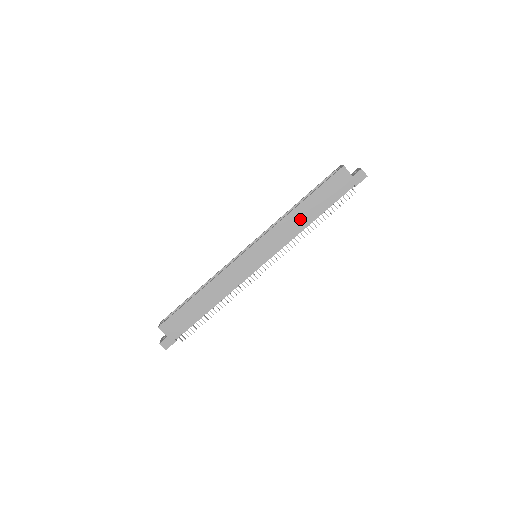
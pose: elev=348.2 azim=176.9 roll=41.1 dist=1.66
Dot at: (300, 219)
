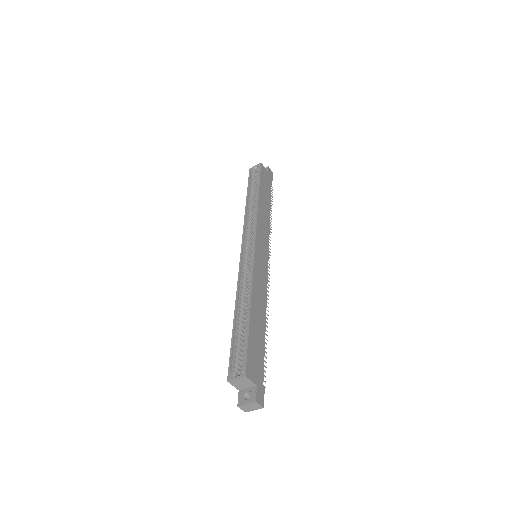
Dot at: (265, 210)
